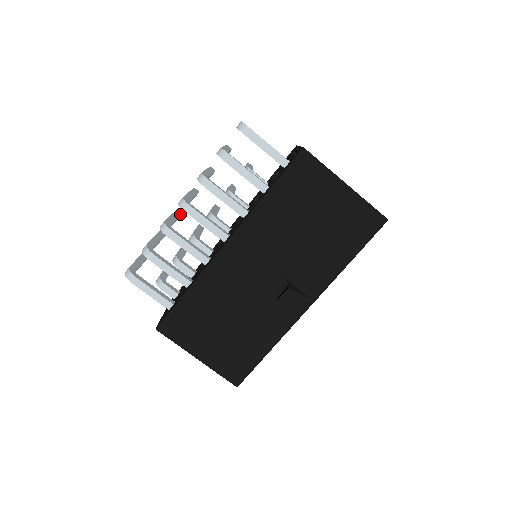
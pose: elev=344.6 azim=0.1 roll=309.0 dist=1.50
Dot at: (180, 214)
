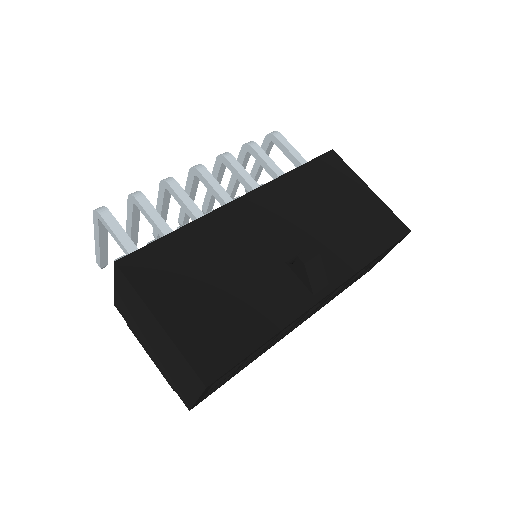
Dot at: occluded
